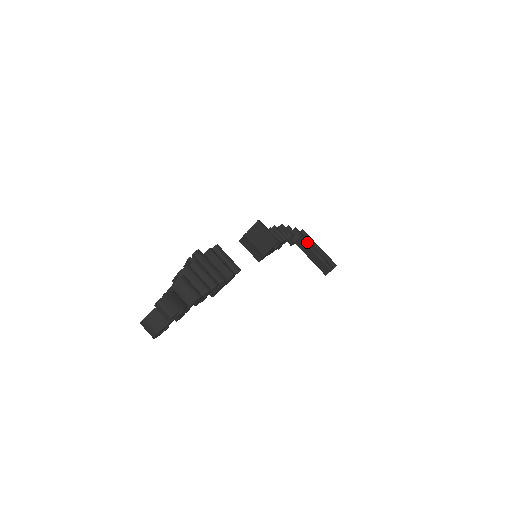
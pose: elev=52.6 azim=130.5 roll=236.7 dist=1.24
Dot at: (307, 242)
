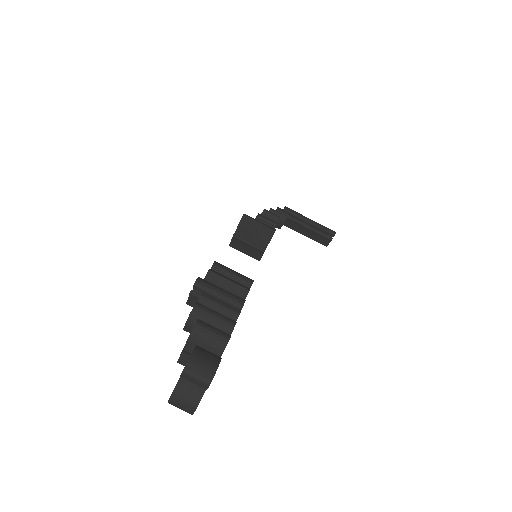
Dot at: (294, 218)
